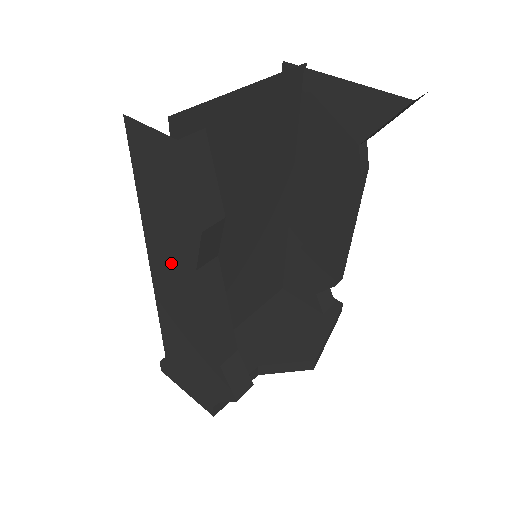
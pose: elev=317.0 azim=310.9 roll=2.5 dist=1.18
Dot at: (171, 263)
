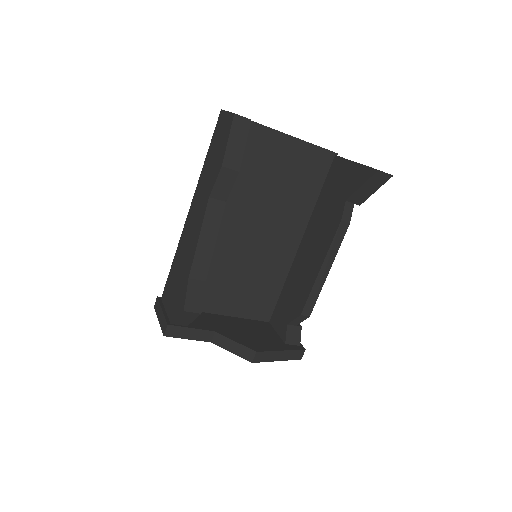
Dot at: (200, 199)
